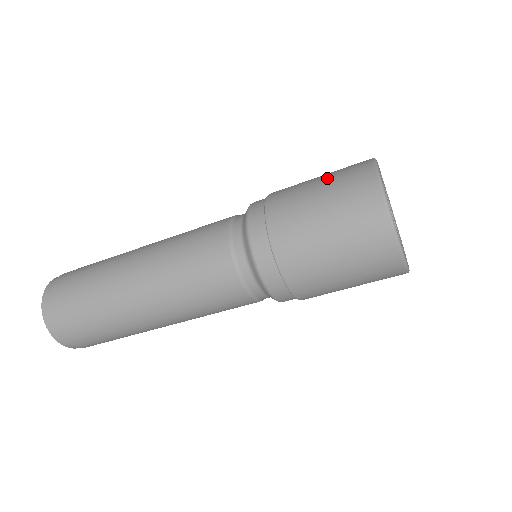
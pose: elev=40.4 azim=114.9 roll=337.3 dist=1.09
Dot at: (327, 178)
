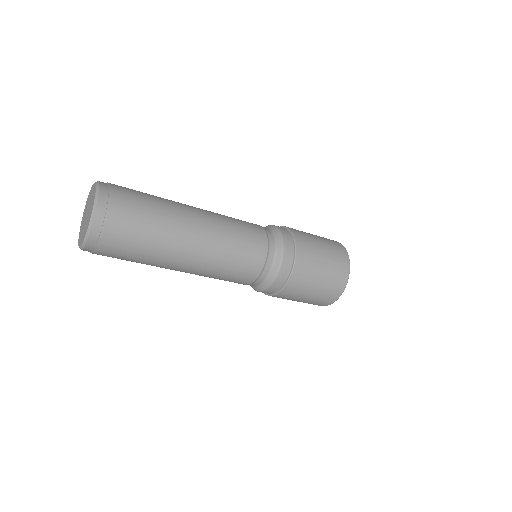
Dot at: occluded
